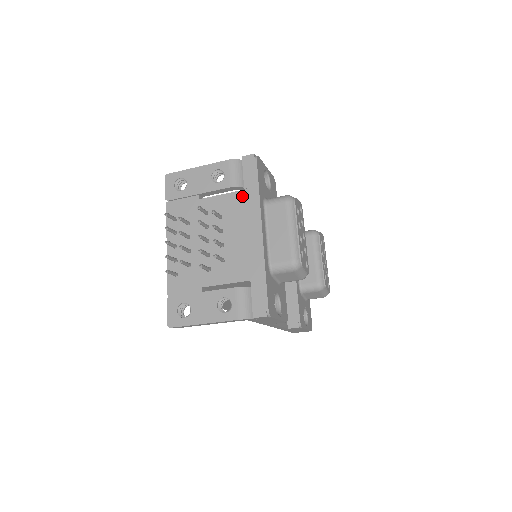
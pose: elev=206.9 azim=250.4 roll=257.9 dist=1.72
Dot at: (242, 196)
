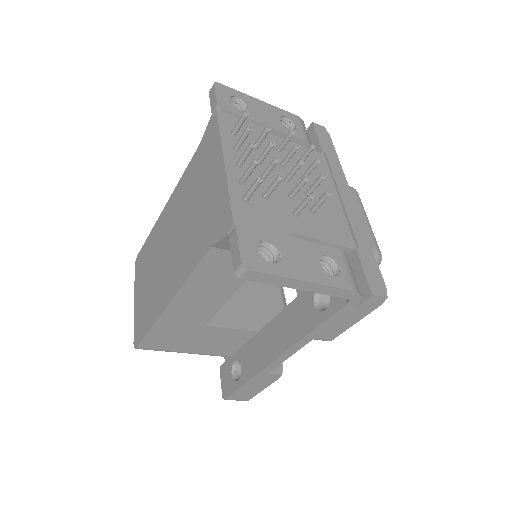
Dot at: (320, 157)
